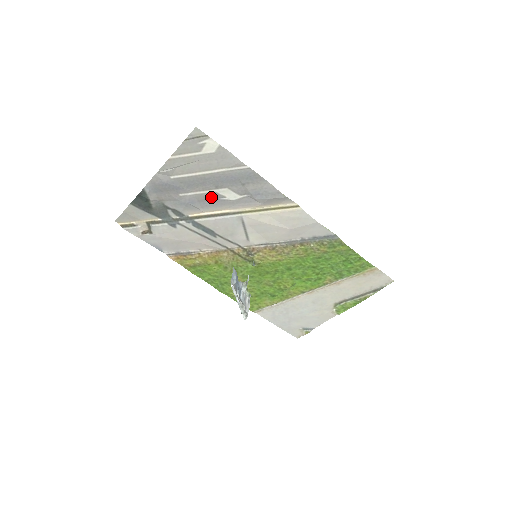
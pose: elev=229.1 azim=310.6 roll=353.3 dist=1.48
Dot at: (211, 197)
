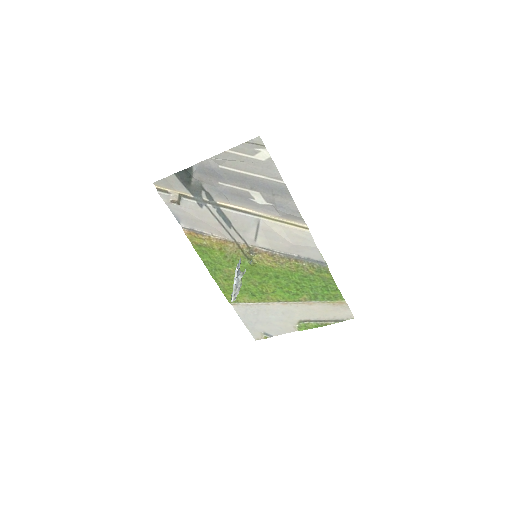
Dot at: (243, 194)
